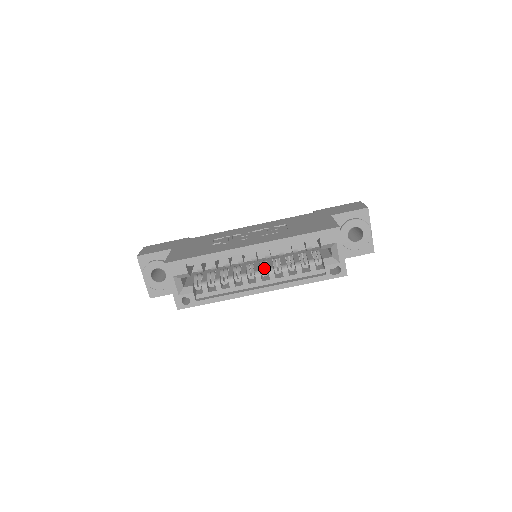
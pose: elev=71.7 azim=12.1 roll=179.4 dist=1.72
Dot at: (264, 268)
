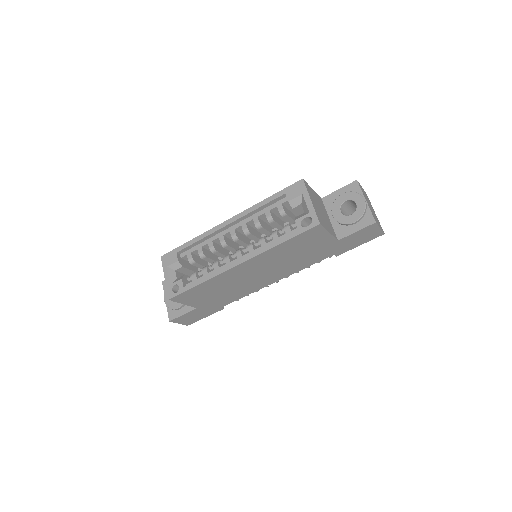
Dot at: occluded
